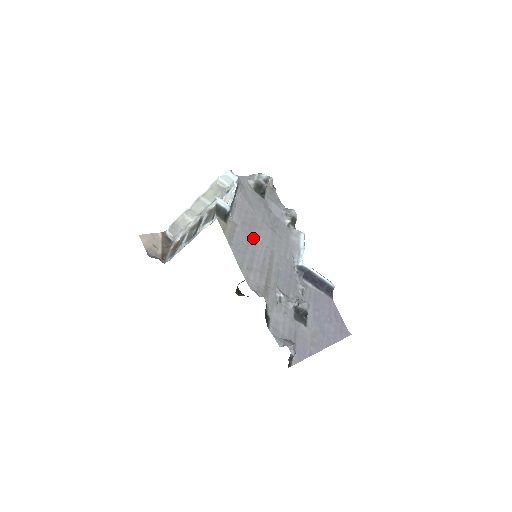
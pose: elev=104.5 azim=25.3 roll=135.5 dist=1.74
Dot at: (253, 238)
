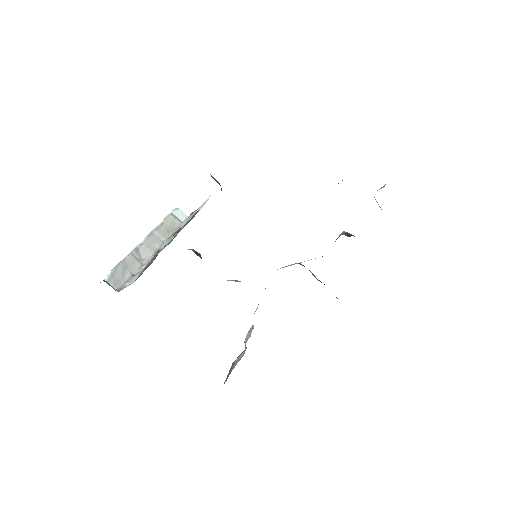
Dot at: occluded
